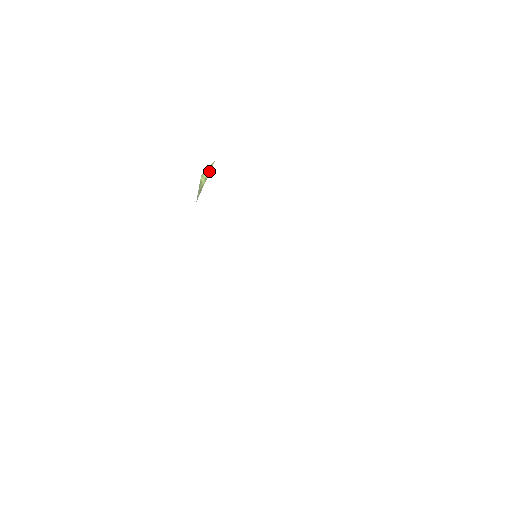
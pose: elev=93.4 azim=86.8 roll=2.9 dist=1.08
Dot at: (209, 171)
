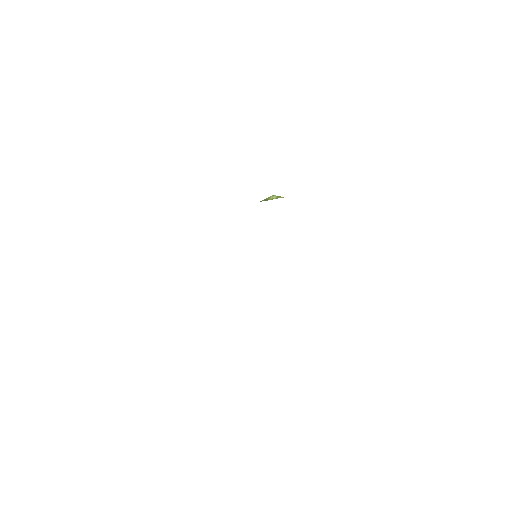
Dot at: occluded
